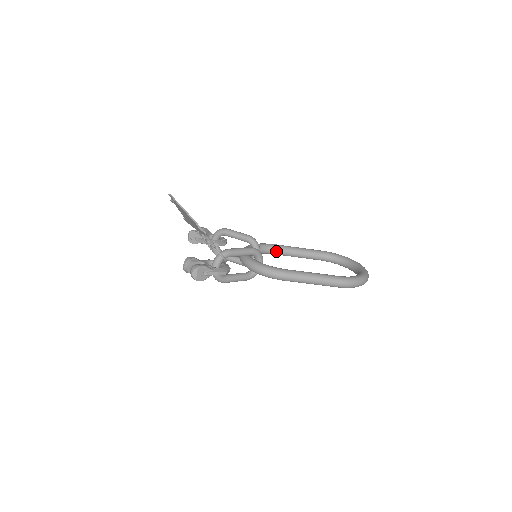
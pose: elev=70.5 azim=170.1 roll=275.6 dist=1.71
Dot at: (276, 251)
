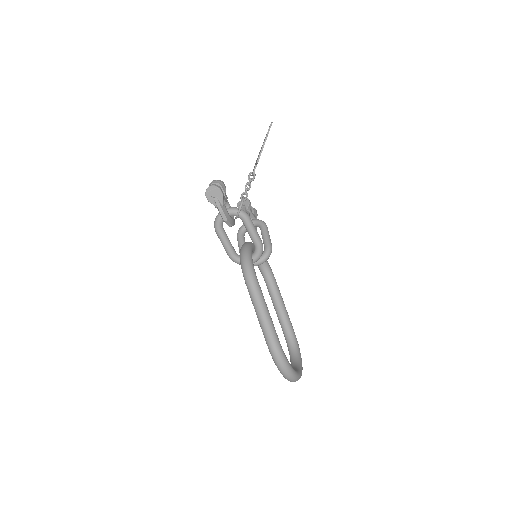
Dot at: (270, 284)
